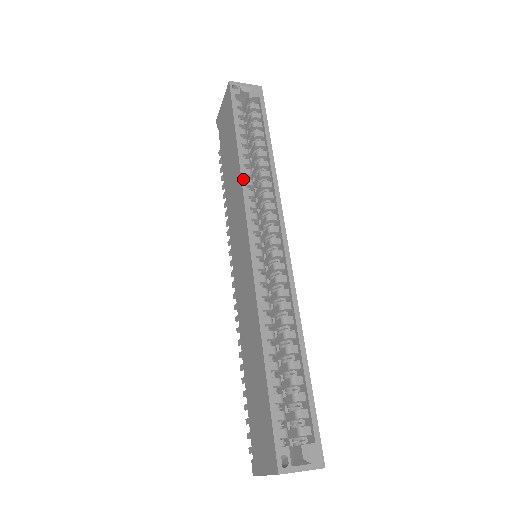
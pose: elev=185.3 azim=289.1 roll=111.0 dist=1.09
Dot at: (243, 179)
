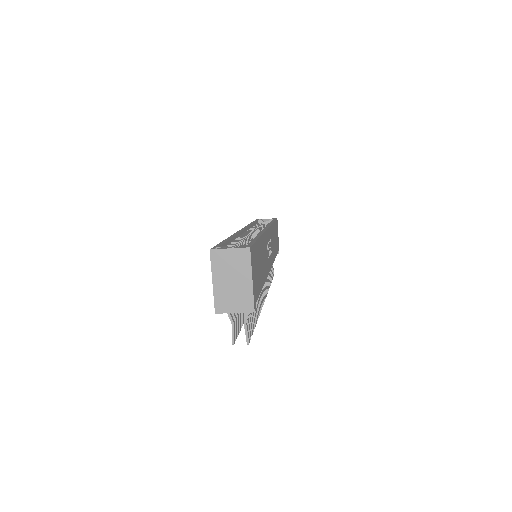
Dot at: occluded
